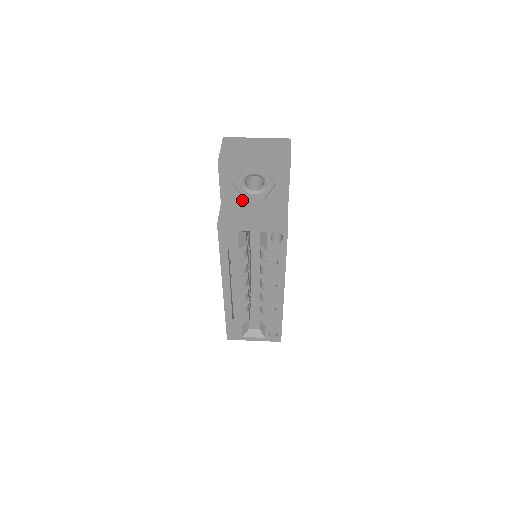
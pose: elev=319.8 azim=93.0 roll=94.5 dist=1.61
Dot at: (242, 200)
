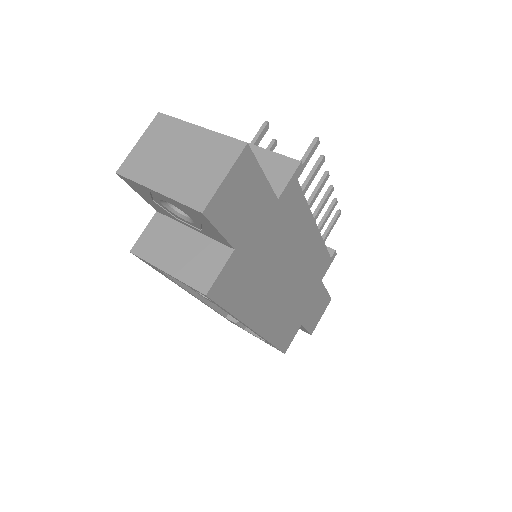
Dot at: (177, 219)
